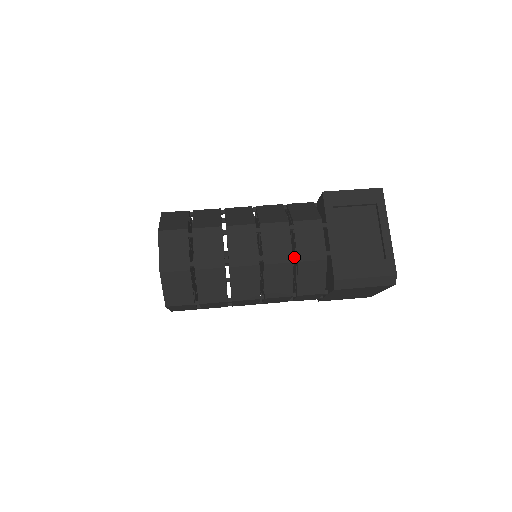
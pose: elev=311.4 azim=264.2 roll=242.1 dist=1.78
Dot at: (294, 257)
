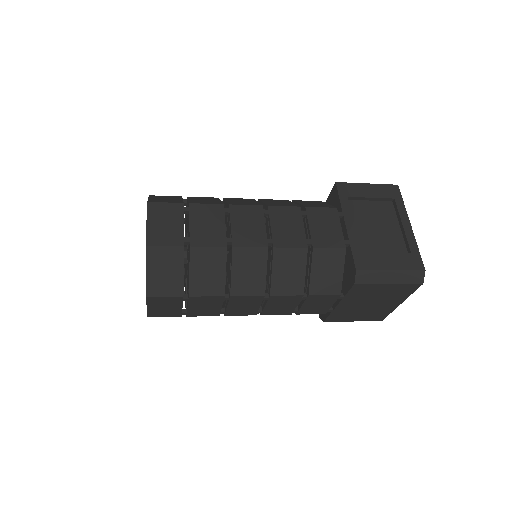
Dot at: (308, 242)
